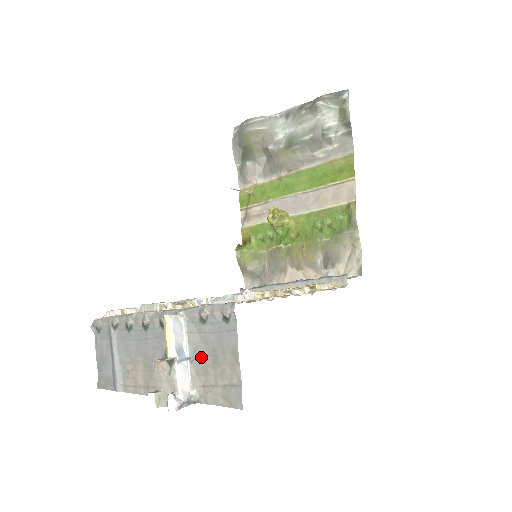
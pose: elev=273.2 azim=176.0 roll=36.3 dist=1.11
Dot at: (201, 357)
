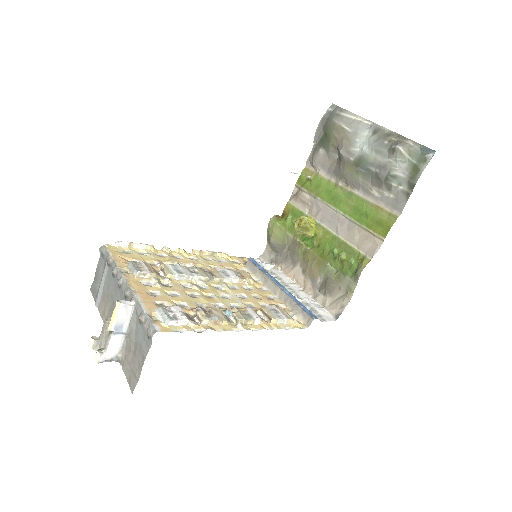
Dot at: (130, 340)
